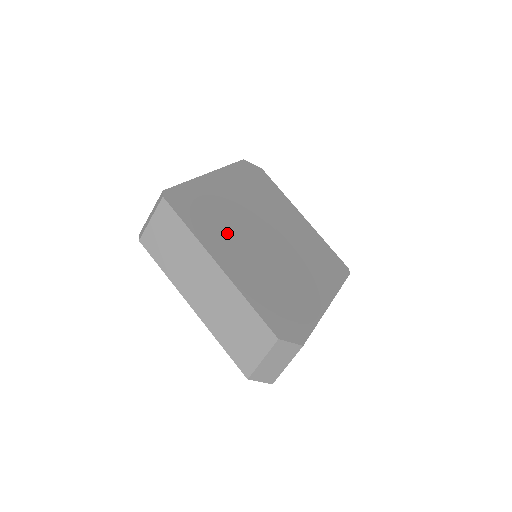
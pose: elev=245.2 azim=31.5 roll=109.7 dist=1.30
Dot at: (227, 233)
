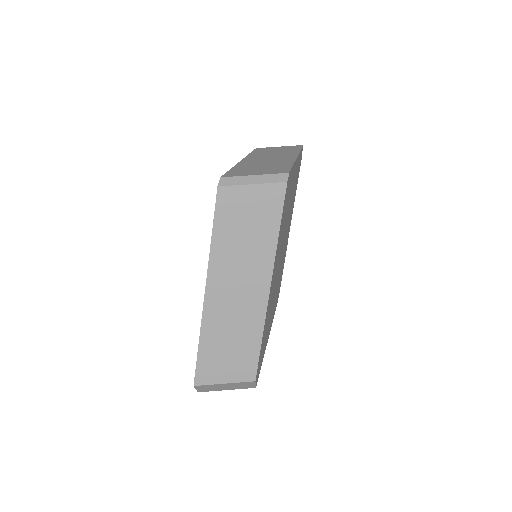
Dot at: (280, 244)
